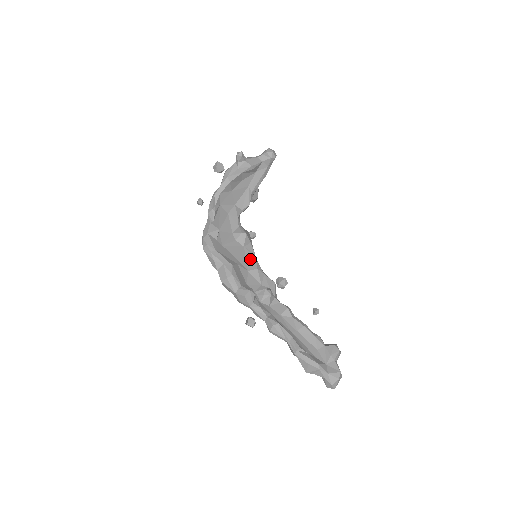
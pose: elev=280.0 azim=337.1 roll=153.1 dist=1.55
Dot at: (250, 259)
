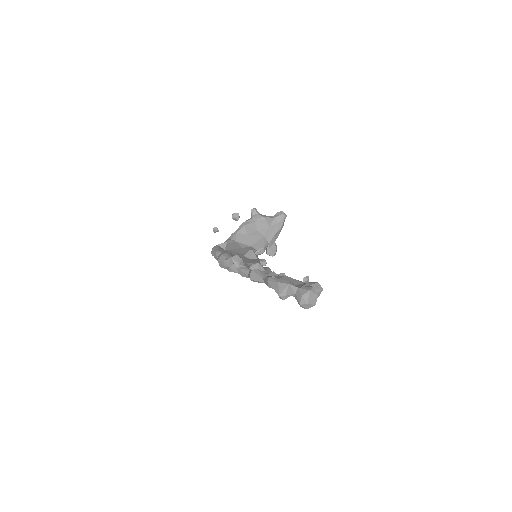
Dot at: (252, 261)
